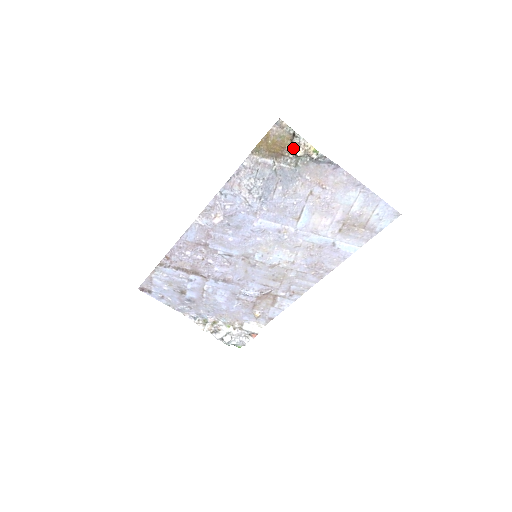
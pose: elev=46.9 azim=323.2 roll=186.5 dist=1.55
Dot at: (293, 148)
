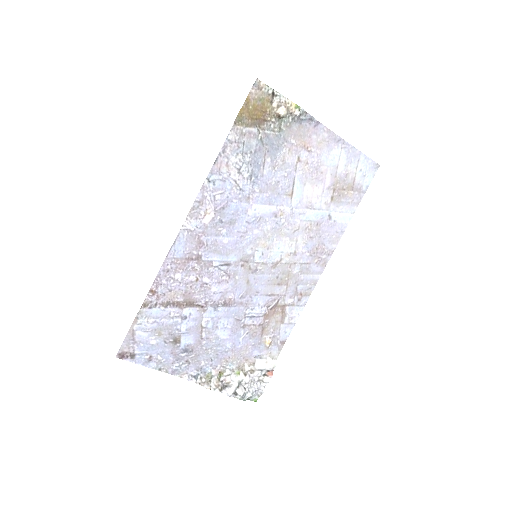
Dot at: (274, 110)
